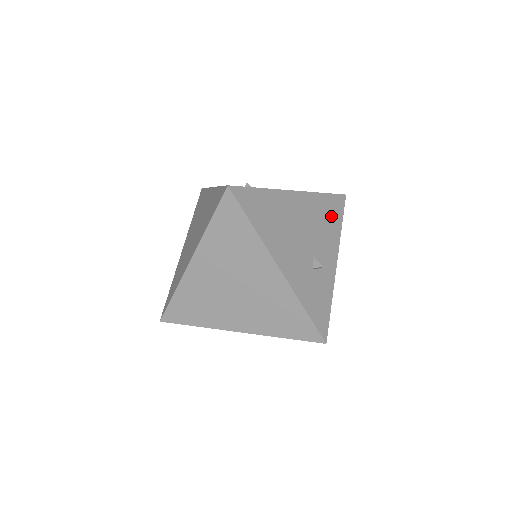
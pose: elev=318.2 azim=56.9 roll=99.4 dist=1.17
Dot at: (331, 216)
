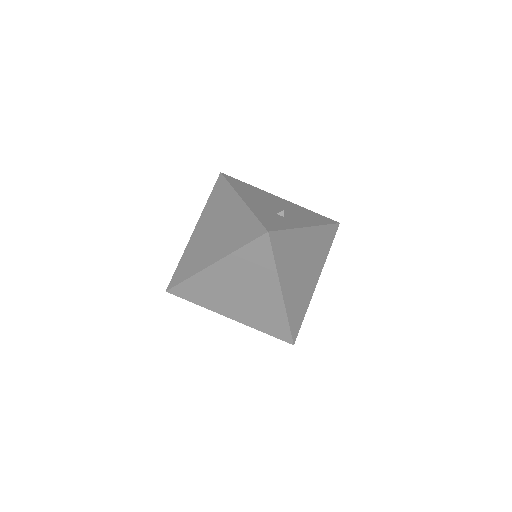
Dot at: (315, 218)
